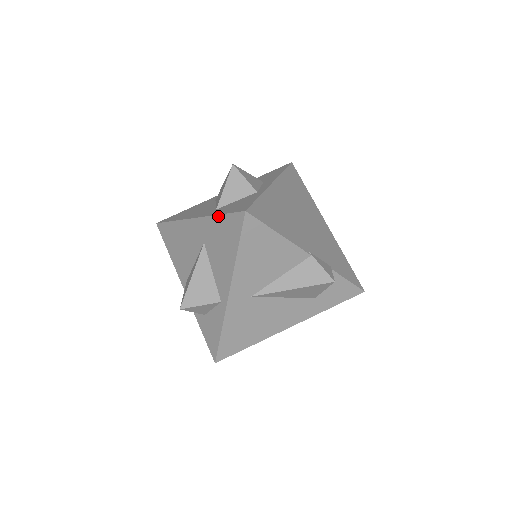
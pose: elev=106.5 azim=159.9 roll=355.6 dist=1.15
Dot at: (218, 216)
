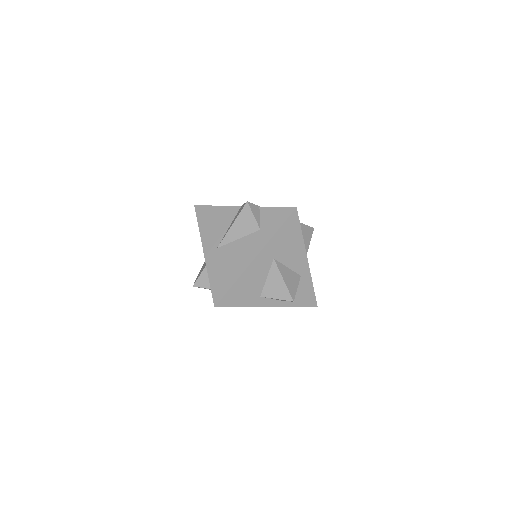
Dot at: occluded
